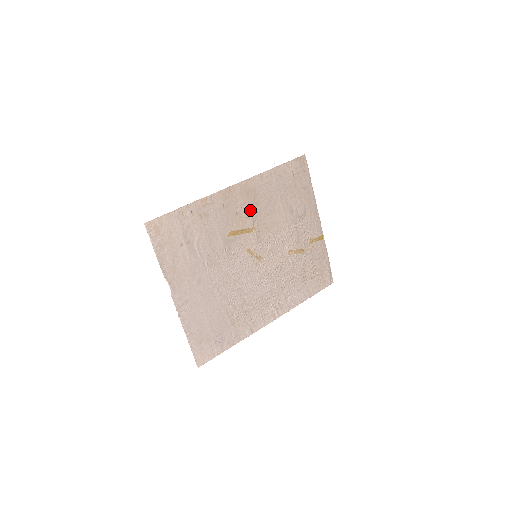
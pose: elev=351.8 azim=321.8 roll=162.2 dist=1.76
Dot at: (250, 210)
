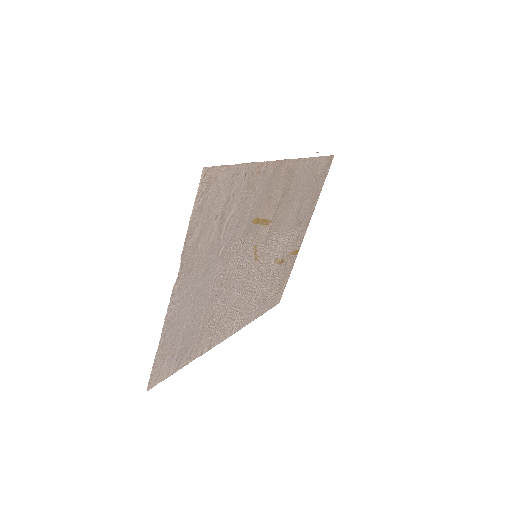
Dot at: (280, 198)
